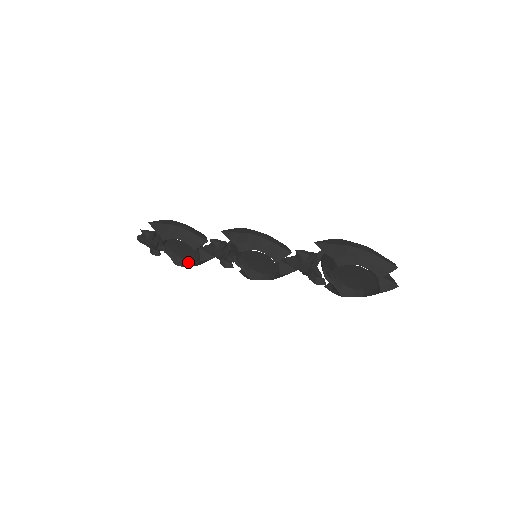
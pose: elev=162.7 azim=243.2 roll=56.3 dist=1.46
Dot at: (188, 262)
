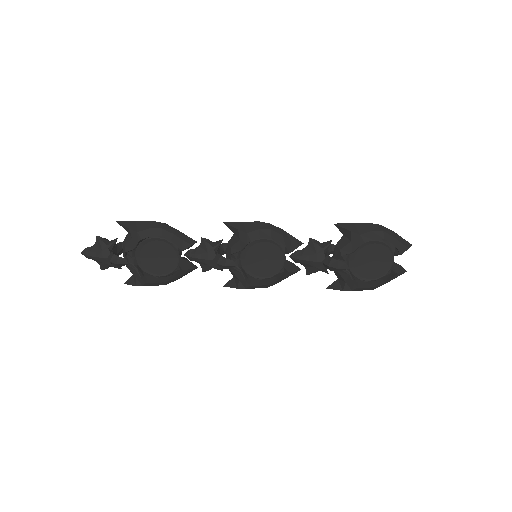
Dot at: (157, 278)
